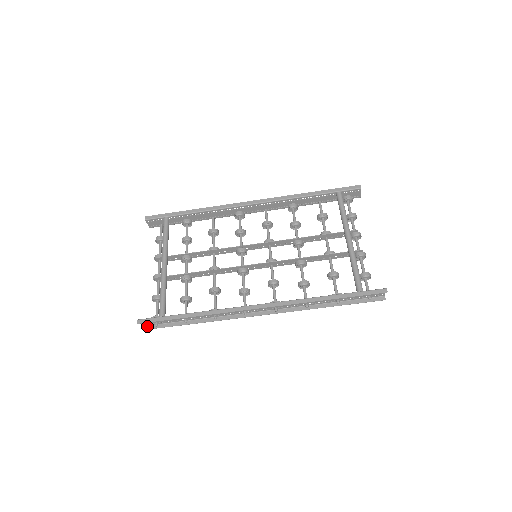
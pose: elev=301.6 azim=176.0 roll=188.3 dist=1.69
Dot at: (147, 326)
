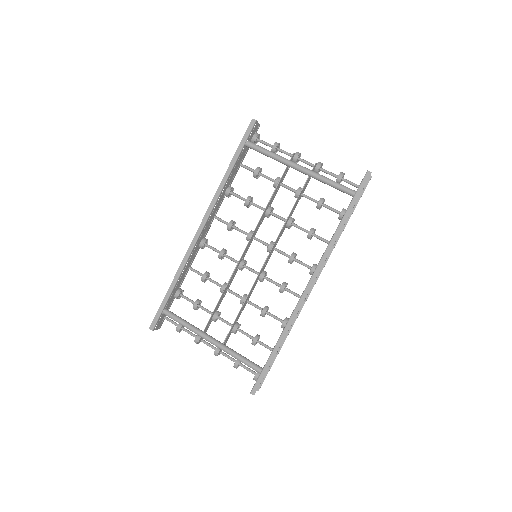
Dot at: occluded
